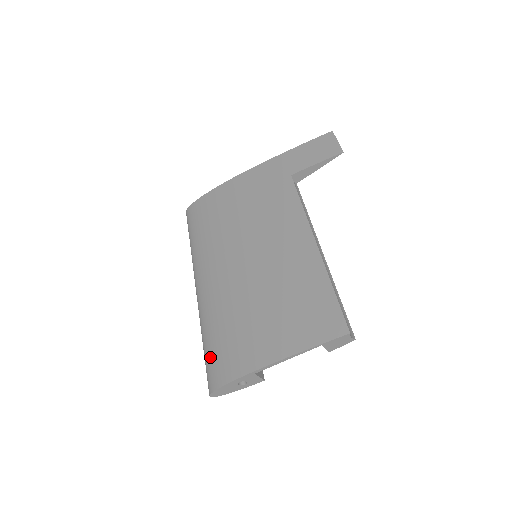
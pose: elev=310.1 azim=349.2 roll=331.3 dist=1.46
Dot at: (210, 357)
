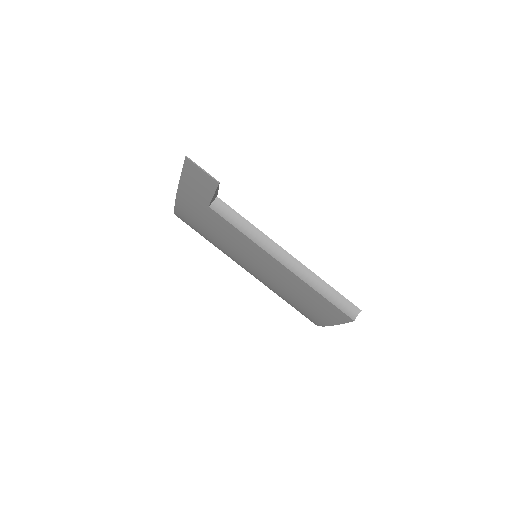
Dot at: occluded
